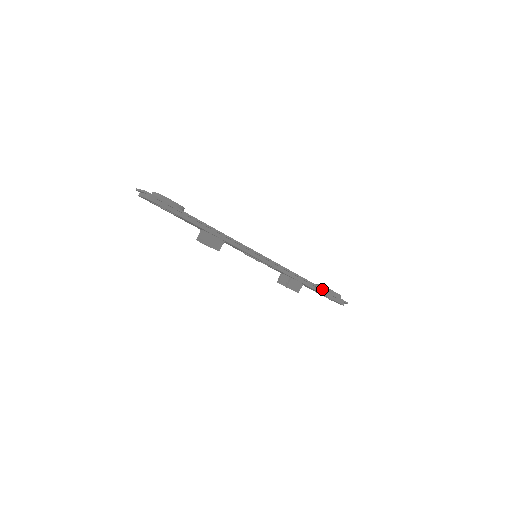
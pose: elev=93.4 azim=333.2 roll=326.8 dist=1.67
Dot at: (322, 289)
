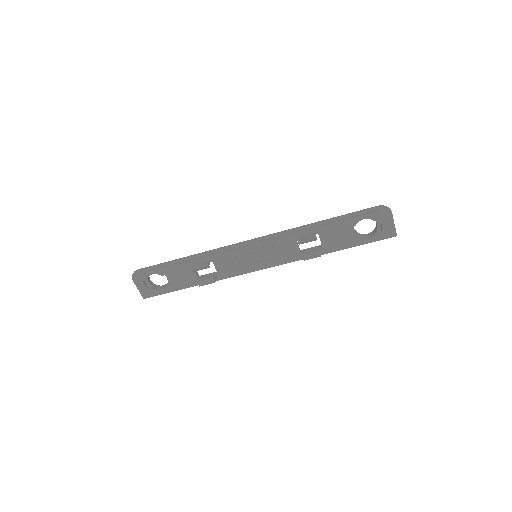
Dot at: (335, 218)
